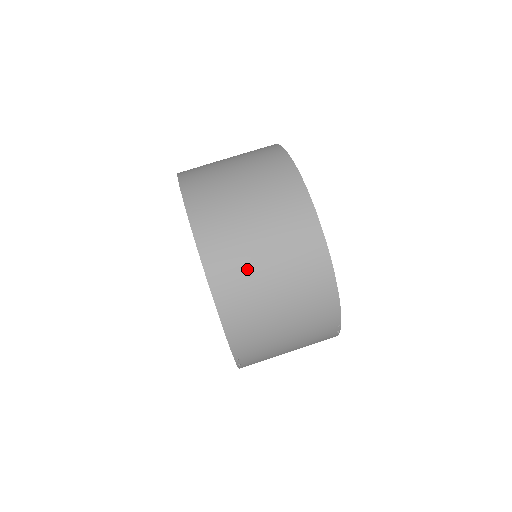
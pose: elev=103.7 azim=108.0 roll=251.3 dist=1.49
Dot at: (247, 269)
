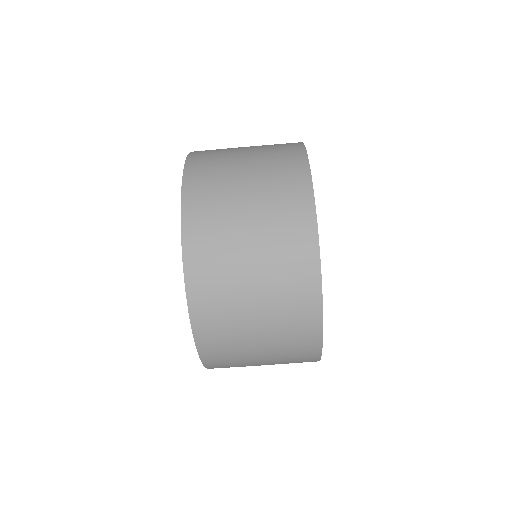
Dot at: occluded
